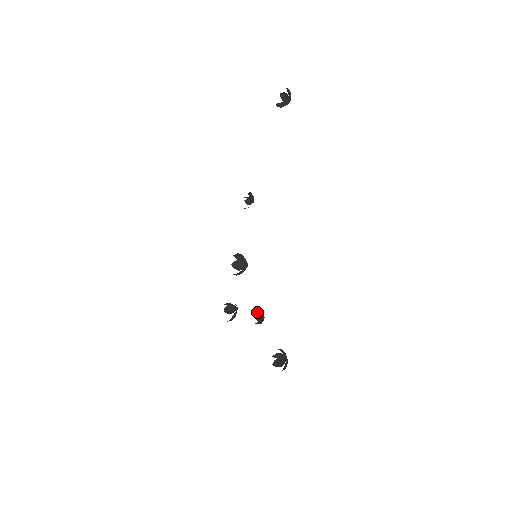
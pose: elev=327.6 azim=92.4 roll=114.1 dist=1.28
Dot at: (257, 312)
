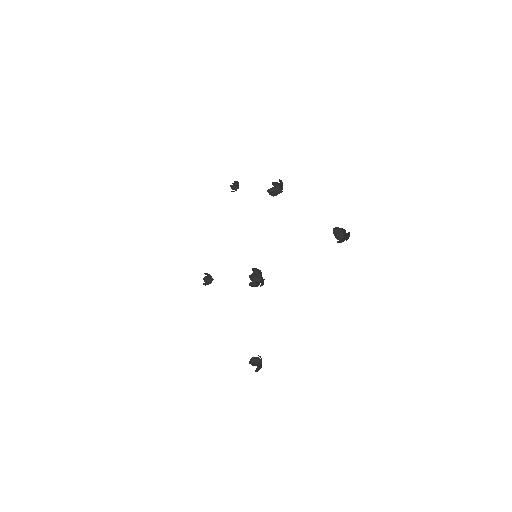
Dot at: (251, 362)
